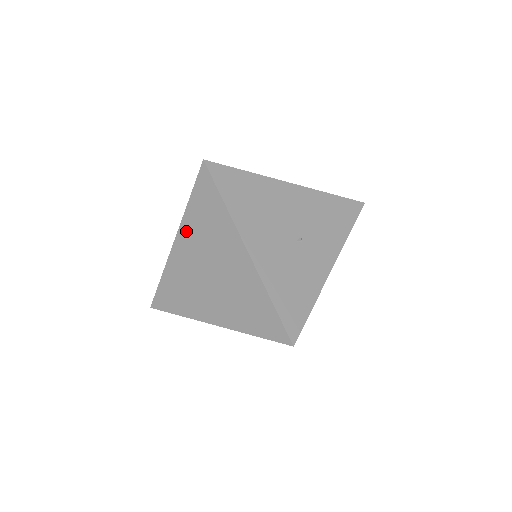
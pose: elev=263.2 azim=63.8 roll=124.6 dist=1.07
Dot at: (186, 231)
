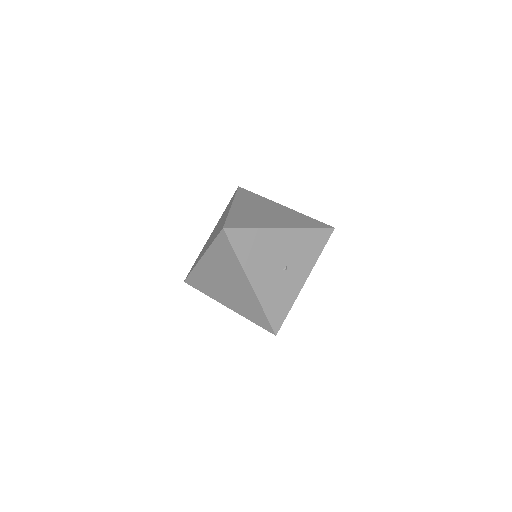
Dot at: (210, 257)
